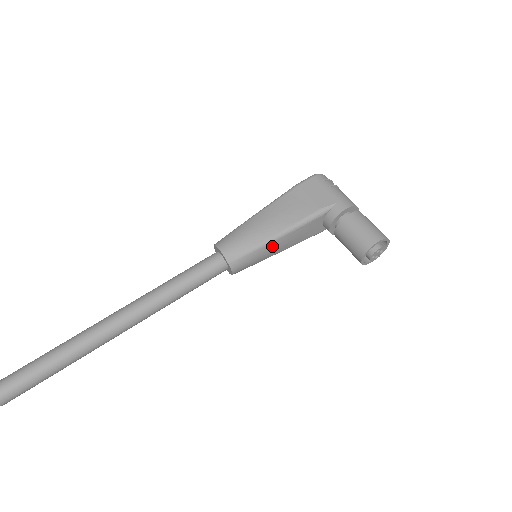
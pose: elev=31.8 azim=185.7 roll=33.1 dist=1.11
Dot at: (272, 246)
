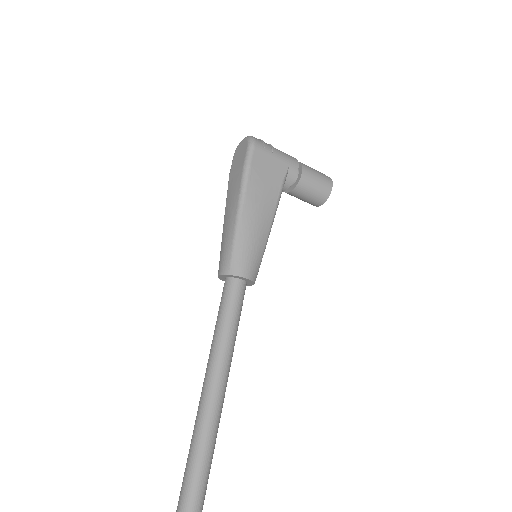
Dot at: occluded
